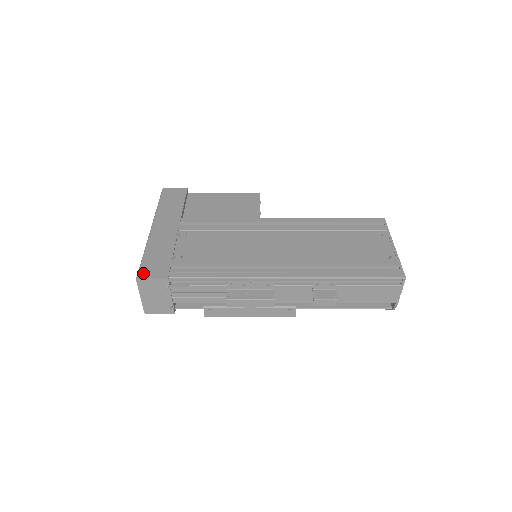
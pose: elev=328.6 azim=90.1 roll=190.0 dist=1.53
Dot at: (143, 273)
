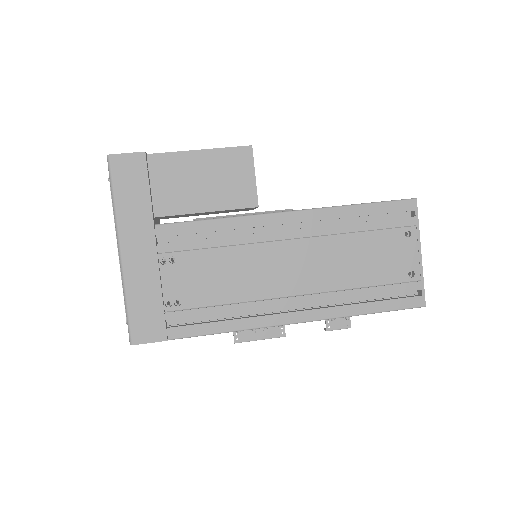
Dot at: (136, 338)
